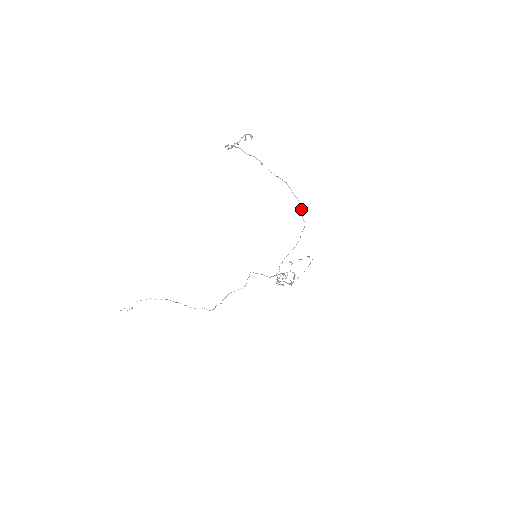
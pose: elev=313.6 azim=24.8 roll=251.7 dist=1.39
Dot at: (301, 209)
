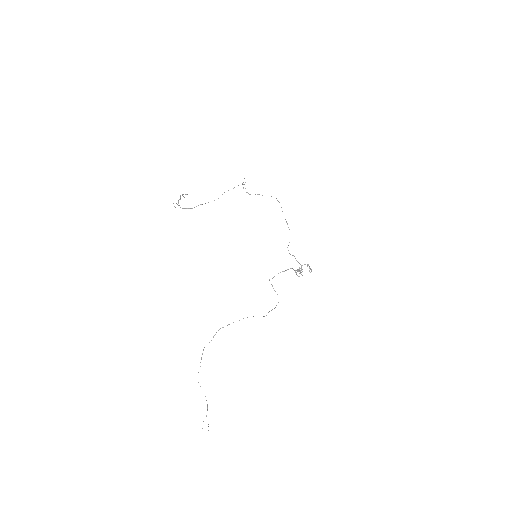
Dot at: occluded
